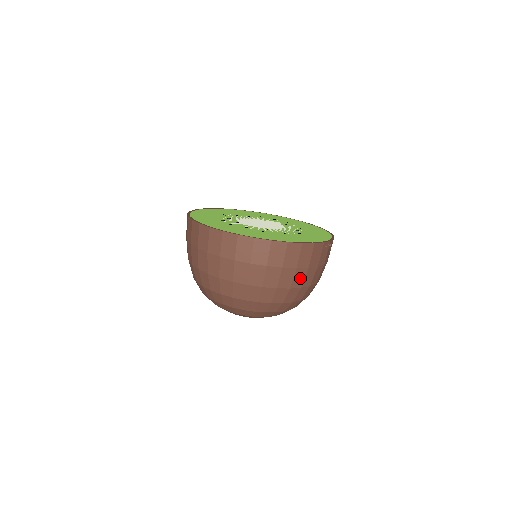
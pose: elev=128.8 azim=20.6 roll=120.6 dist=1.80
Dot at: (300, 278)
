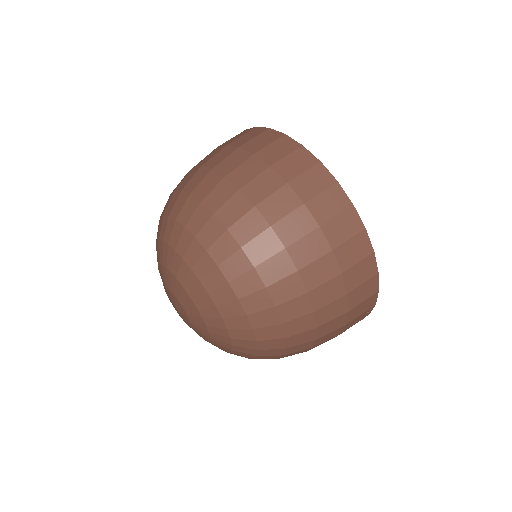
Dot at: (331, 313)
